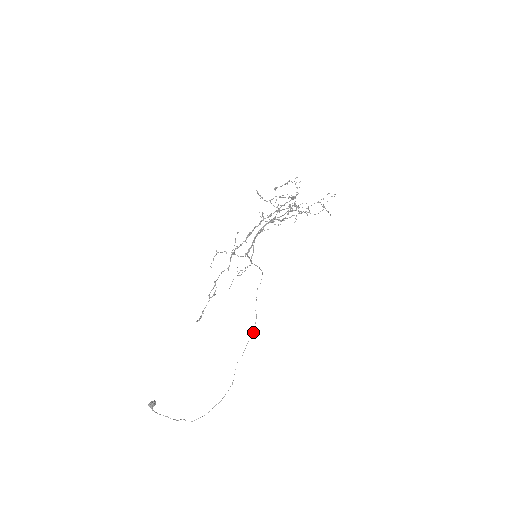
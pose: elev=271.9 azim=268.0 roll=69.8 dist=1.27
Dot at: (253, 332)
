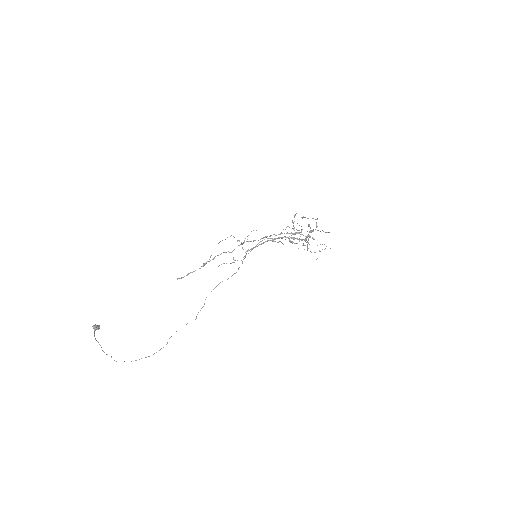
Dot at: occluded
